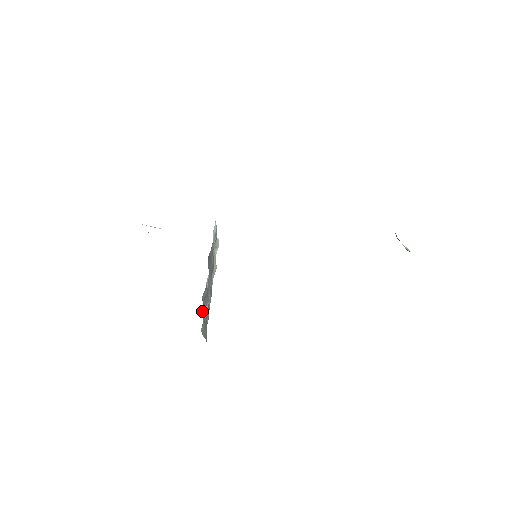
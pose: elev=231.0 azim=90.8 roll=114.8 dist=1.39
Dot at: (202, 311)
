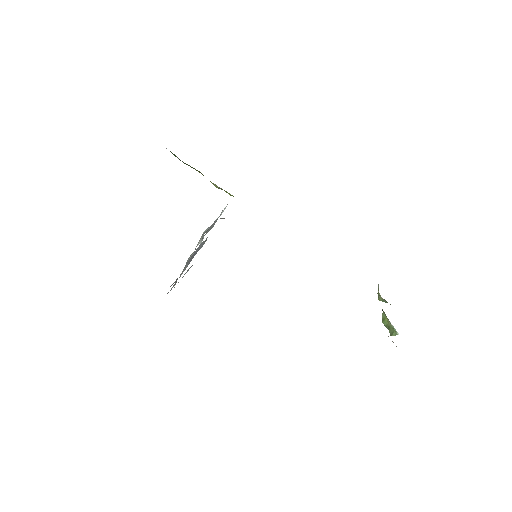
Dot at: occluded
